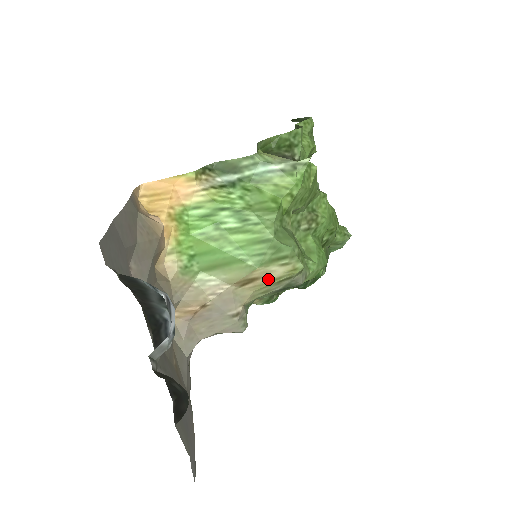
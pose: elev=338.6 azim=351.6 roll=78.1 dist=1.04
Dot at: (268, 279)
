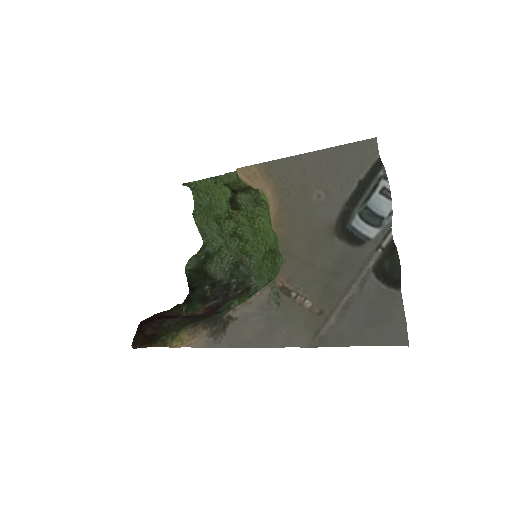
Dot at: occluded
